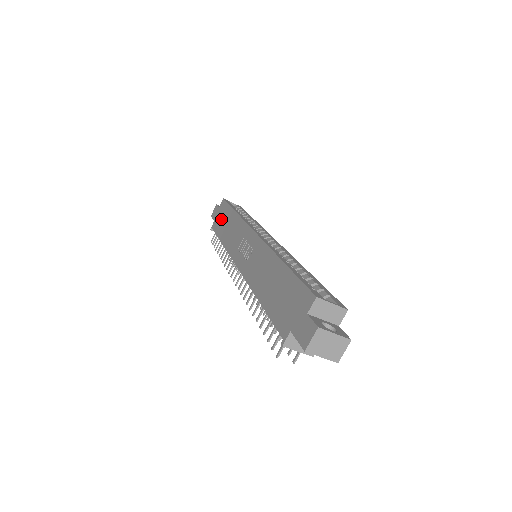
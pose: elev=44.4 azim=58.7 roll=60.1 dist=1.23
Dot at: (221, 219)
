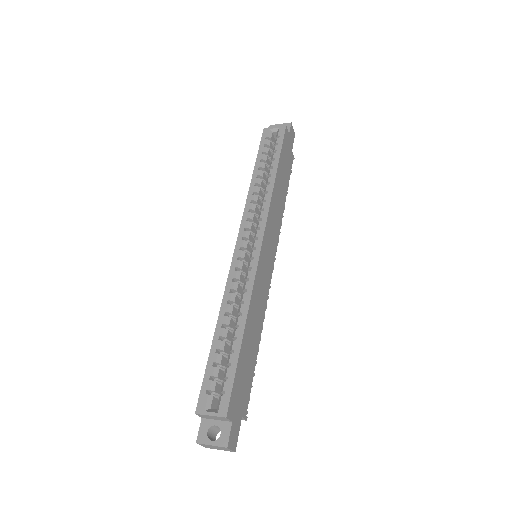
Dot at: occluded
